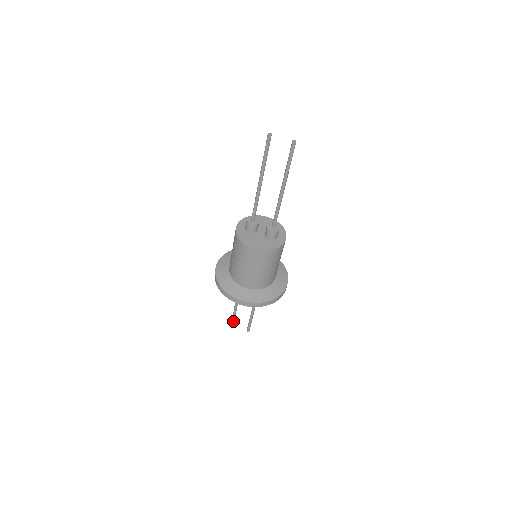
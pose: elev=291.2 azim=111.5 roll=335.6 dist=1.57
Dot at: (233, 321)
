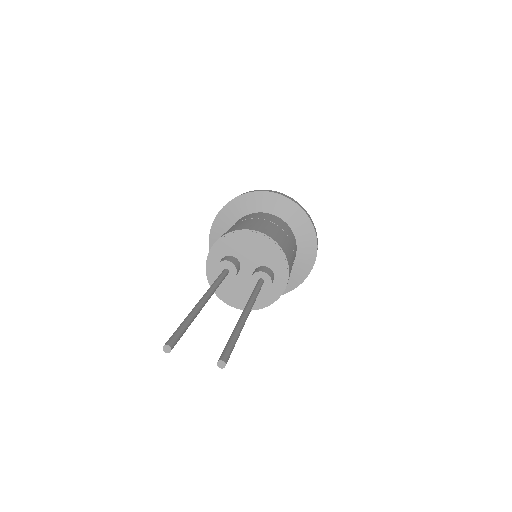
Dot at: occluded
